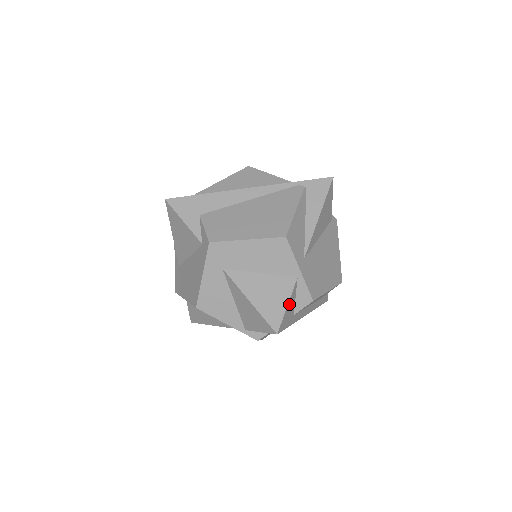
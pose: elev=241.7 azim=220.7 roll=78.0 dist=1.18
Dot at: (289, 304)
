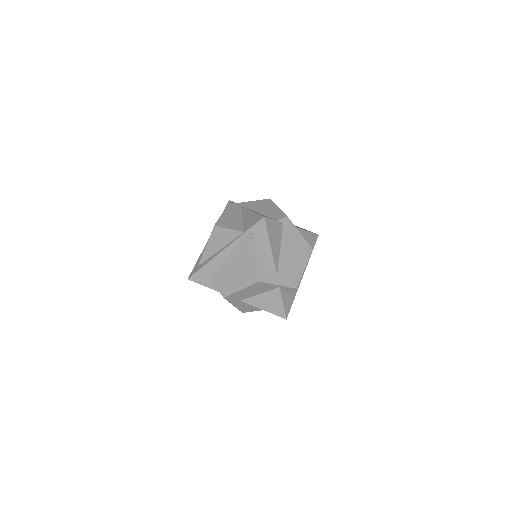
Dot at: (284, 301)
